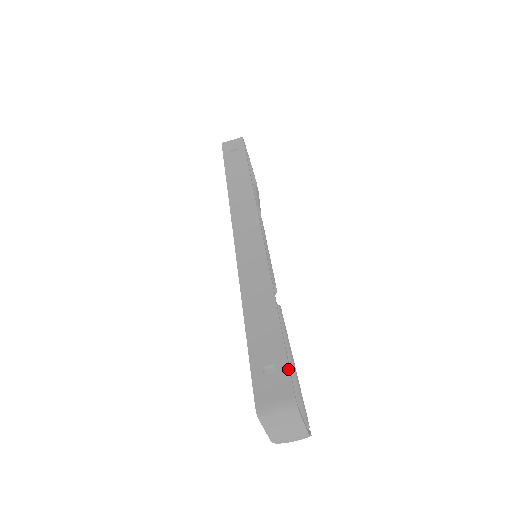
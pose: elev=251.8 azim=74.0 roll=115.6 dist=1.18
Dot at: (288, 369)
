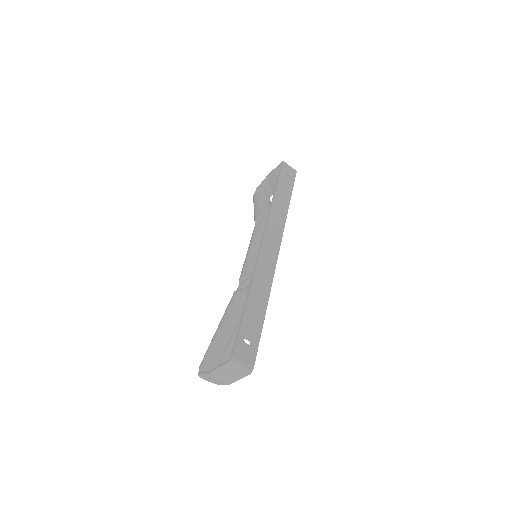
Dot at: (257, 349)
